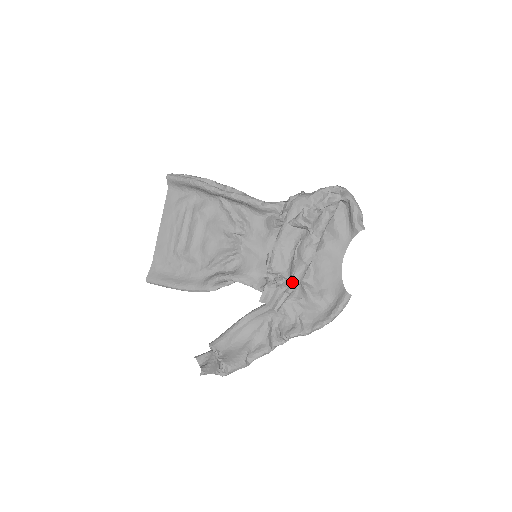
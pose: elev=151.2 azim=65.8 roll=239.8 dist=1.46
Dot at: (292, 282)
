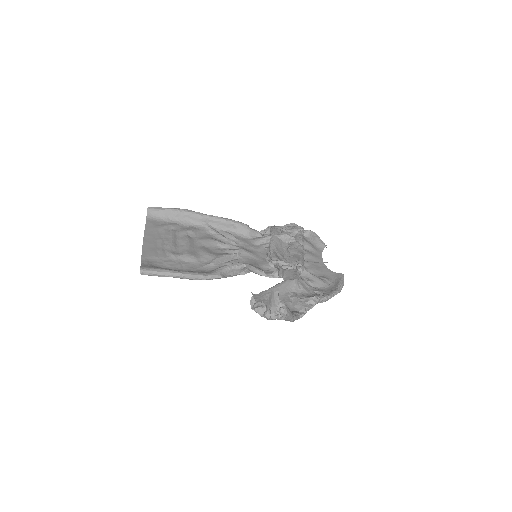
Dot at: (300, 263)
